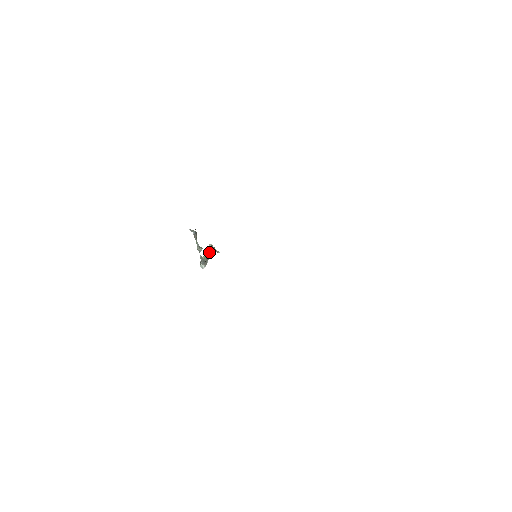
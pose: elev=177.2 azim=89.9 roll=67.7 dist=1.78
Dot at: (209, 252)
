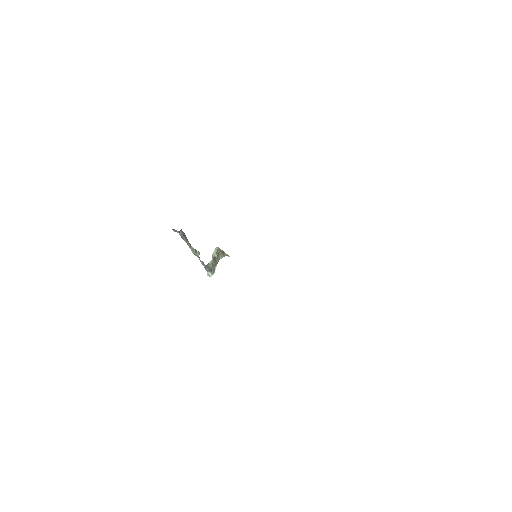
Dot at: (216, 257)
